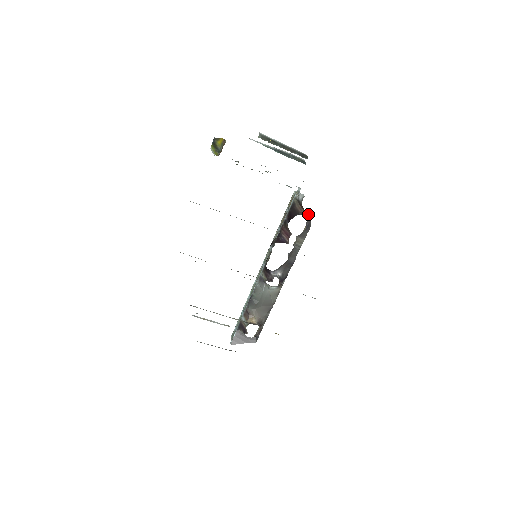
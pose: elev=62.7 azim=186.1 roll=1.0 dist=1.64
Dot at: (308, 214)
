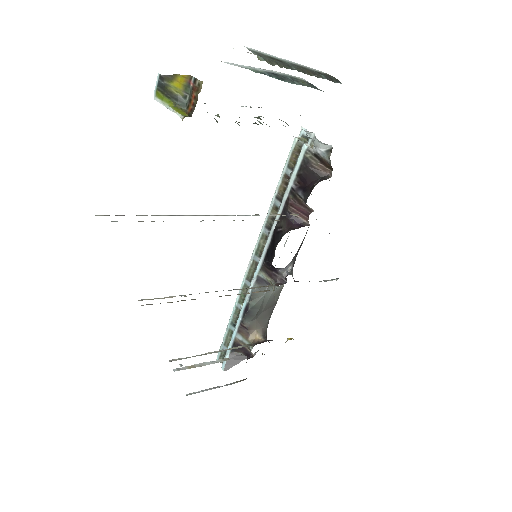
Dot at: occluded
